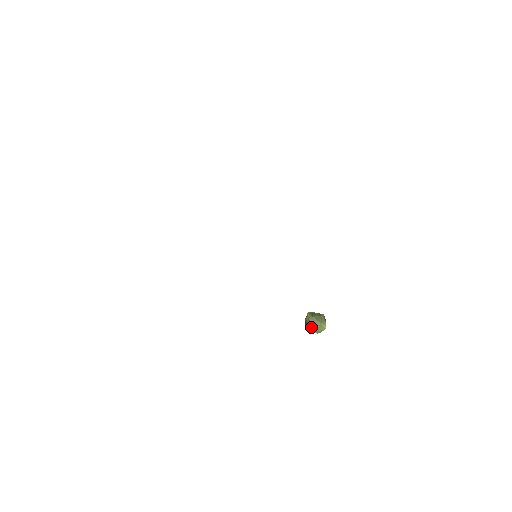
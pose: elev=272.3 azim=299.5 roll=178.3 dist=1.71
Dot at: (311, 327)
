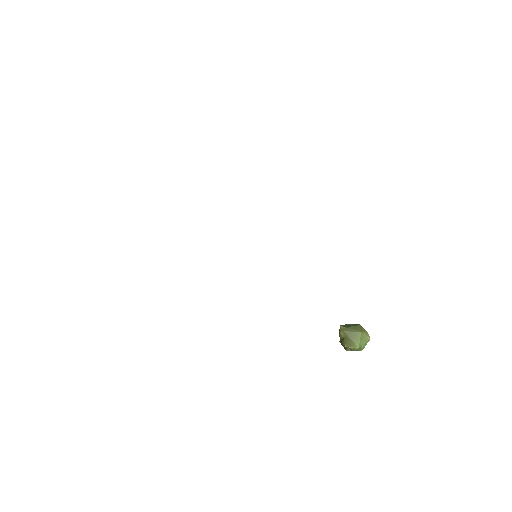
Dot at: (350, 342)
